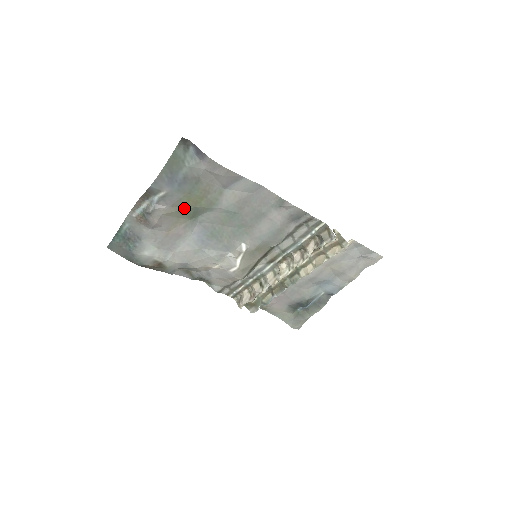
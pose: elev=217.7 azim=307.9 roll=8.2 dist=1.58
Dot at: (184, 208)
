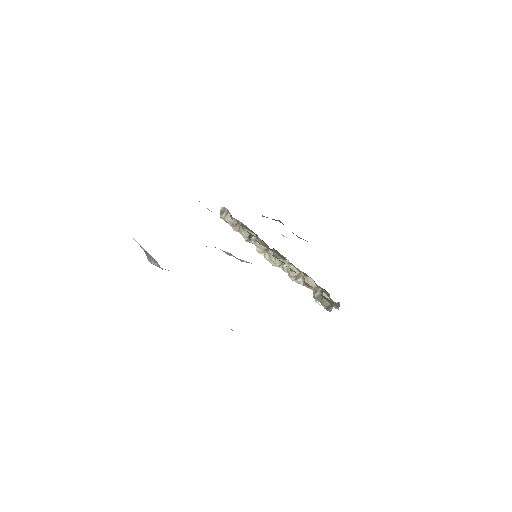
Dot at: occluded
